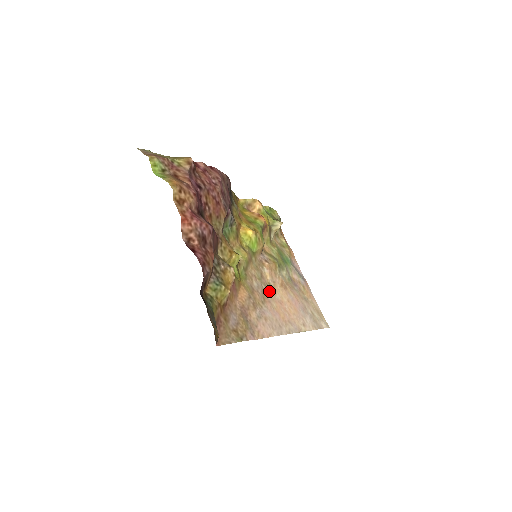
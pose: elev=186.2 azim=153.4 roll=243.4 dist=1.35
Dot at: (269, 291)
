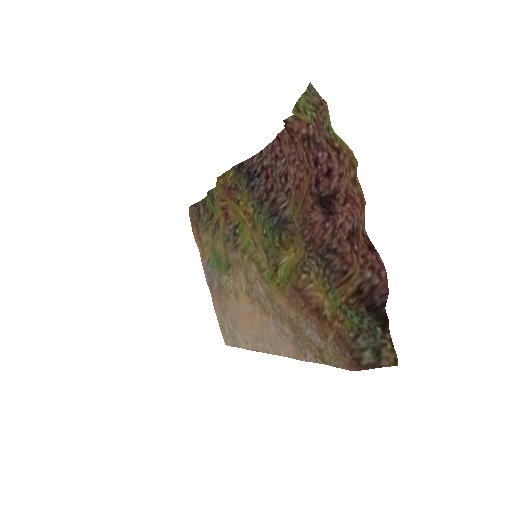
Dot at: (252, 300)
